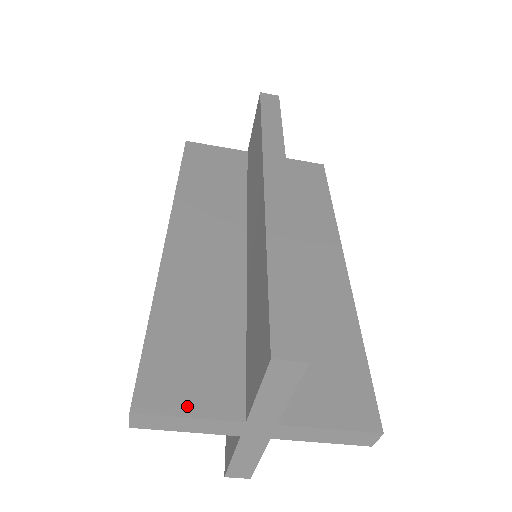
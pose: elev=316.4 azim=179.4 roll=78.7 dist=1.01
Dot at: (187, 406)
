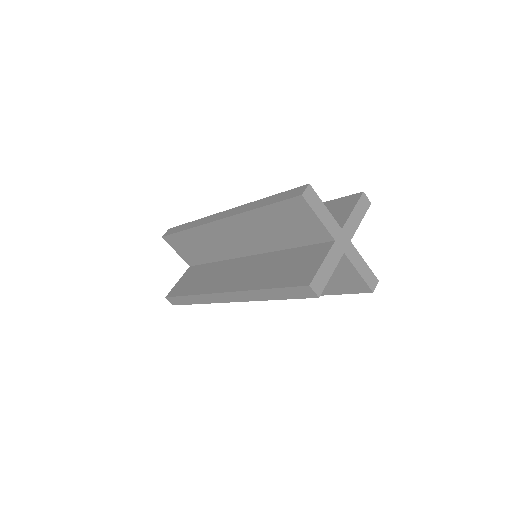
Dot at: occluded
